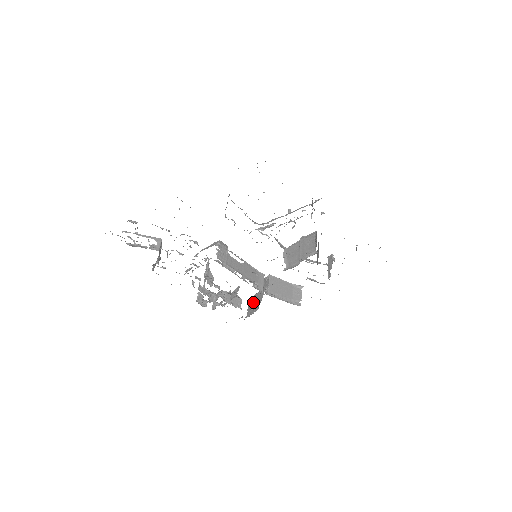
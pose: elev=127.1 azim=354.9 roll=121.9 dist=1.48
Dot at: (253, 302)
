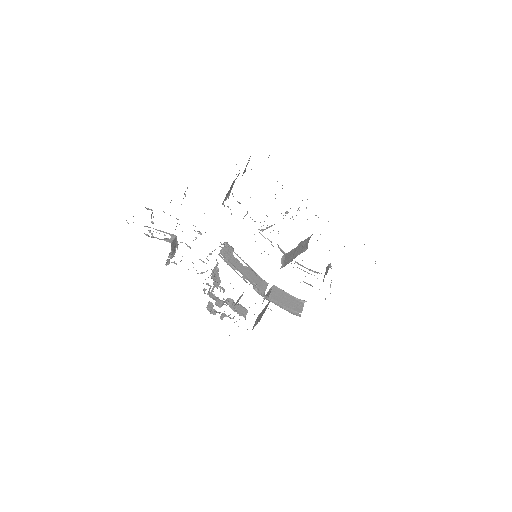
Dot at: (259, 316)
